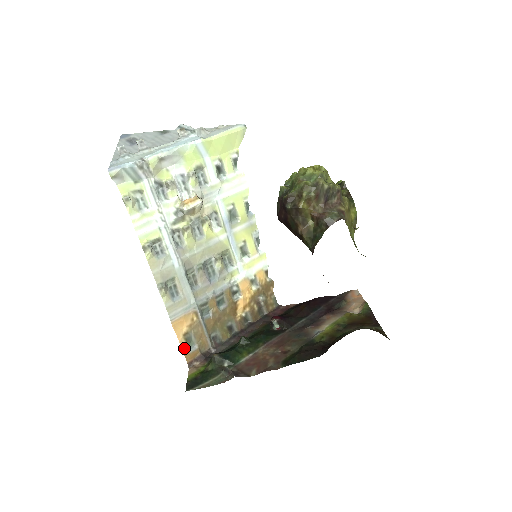
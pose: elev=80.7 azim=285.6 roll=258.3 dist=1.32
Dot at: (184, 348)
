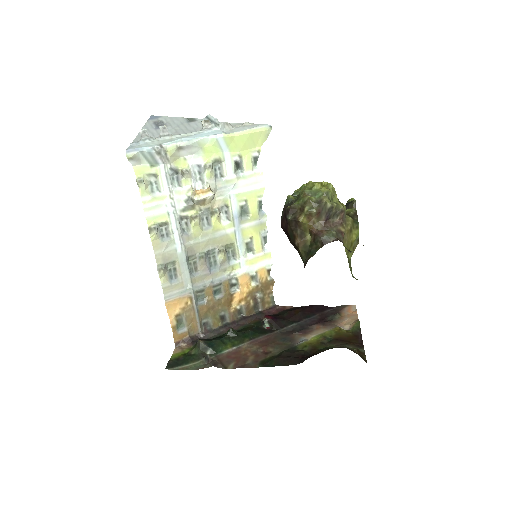
Dot at: (174, 328)
